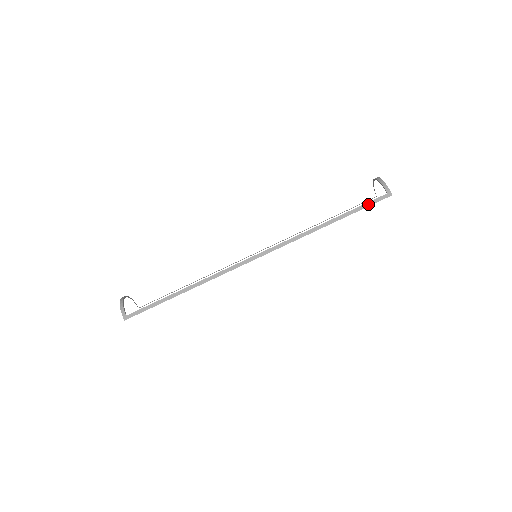
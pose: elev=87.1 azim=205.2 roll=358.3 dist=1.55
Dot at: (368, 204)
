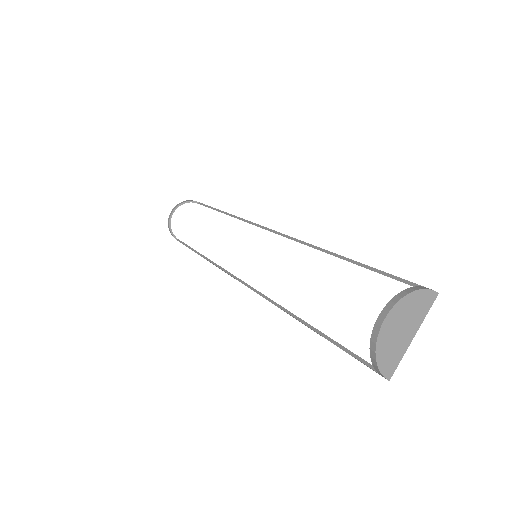
Dot at: occluded
